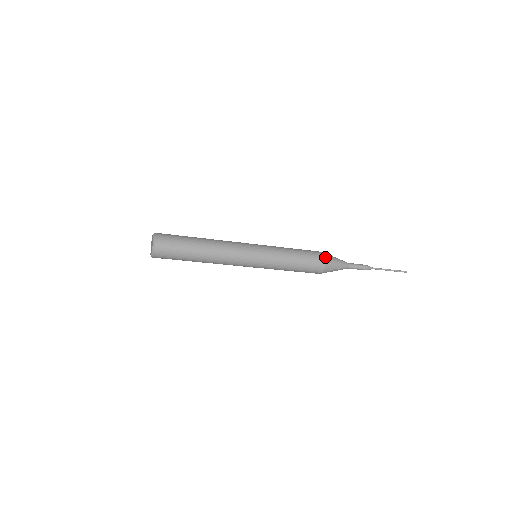
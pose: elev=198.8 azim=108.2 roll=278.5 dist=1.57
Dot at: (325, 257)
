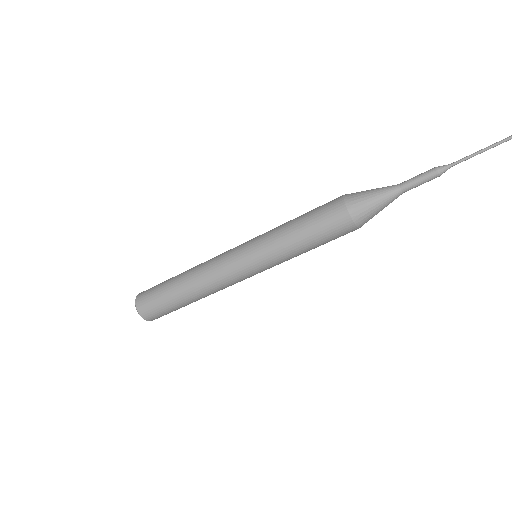
Dot at: occluded
